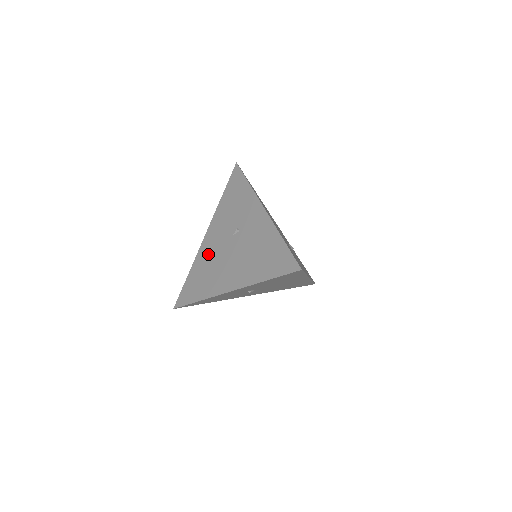
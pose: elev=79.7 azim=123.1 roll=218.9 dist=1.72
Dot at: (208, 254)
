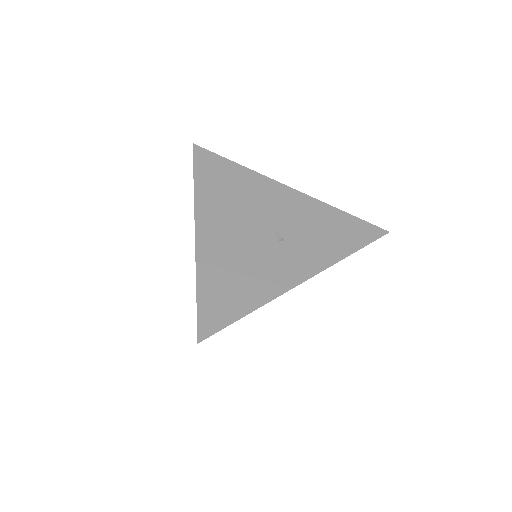
Dot at: occluded
